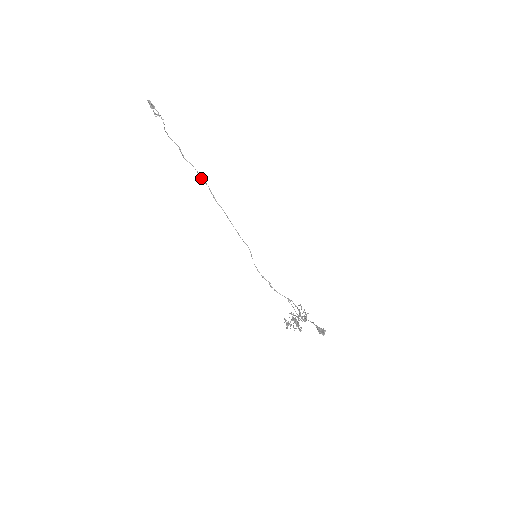
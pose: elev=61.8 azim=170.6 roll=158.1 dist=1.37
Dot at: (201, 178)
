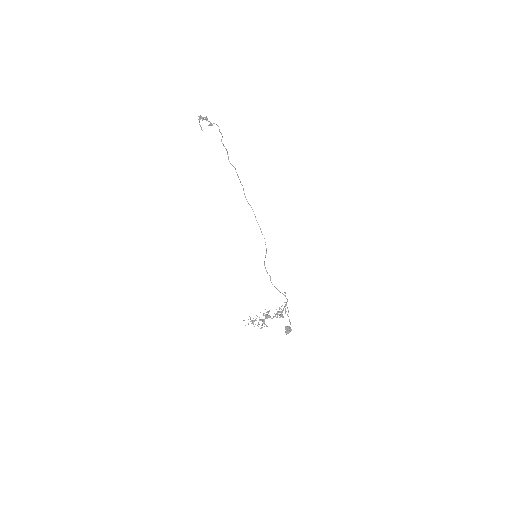
Dot at: (239, 179)
